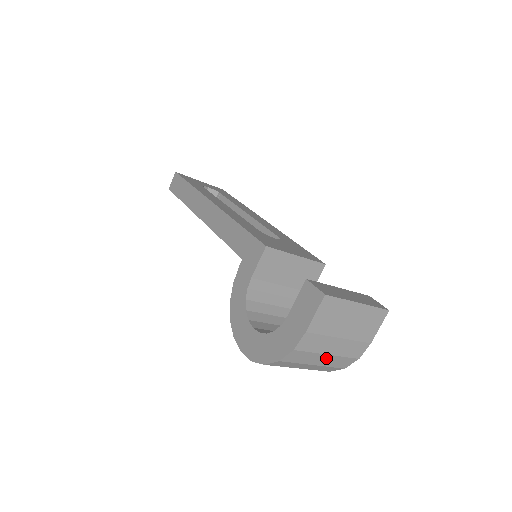
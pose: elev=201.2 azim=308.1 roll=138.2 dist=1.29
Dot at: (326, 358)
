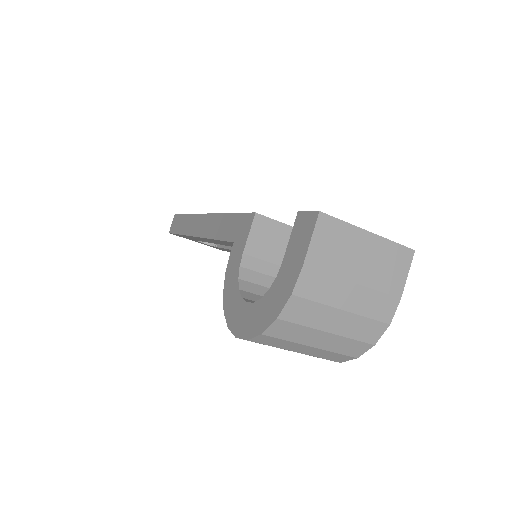
Dot at: (342, 318)
